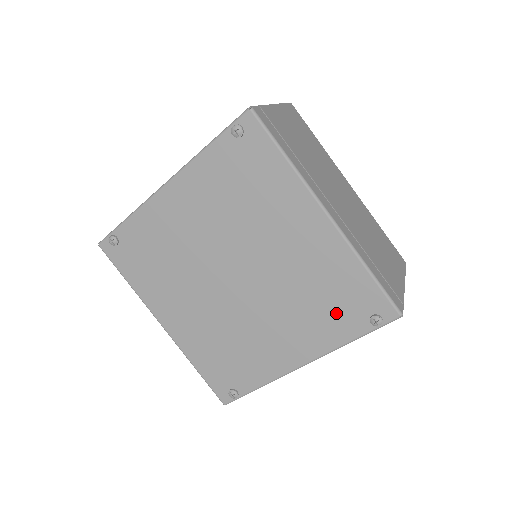
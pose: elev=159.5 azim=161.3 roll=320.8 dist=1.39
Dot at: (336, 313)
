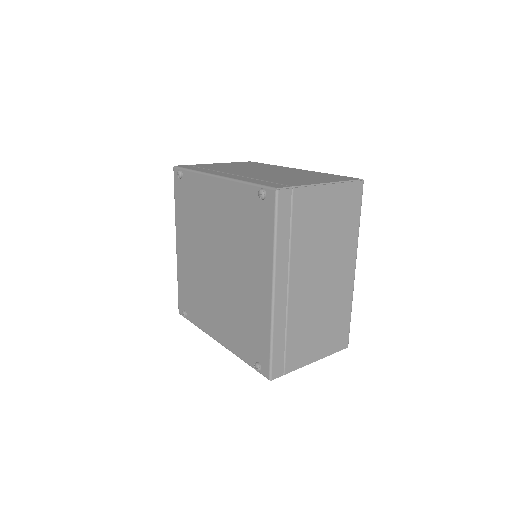
Dot at: (245, 340)
